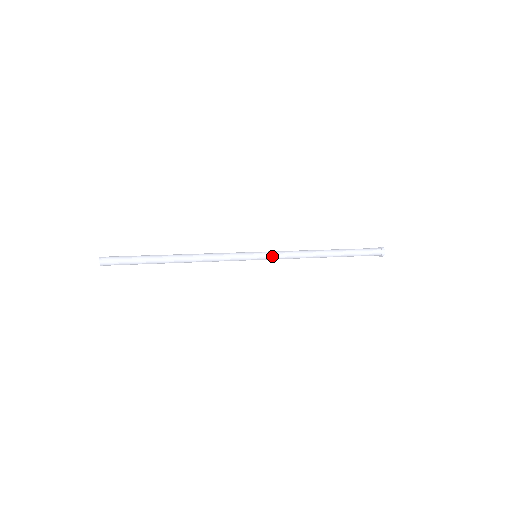
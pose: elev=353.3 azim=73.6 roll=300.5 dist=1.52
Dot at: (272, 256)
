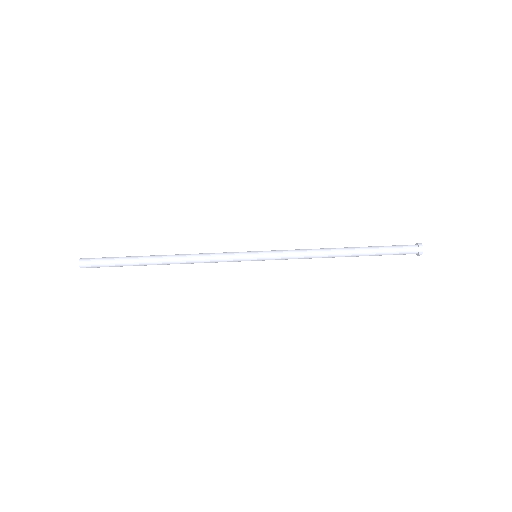
Dot at: (274, 254)
